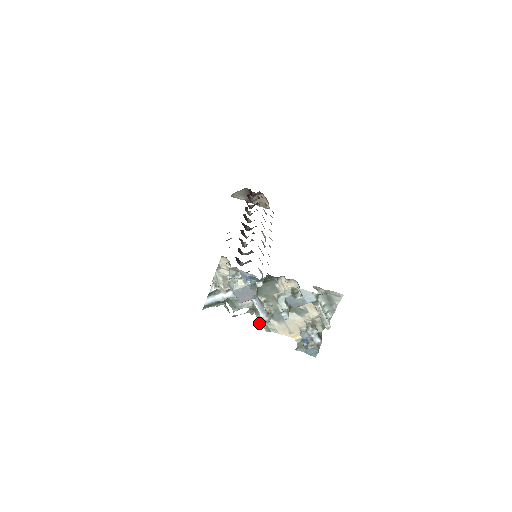
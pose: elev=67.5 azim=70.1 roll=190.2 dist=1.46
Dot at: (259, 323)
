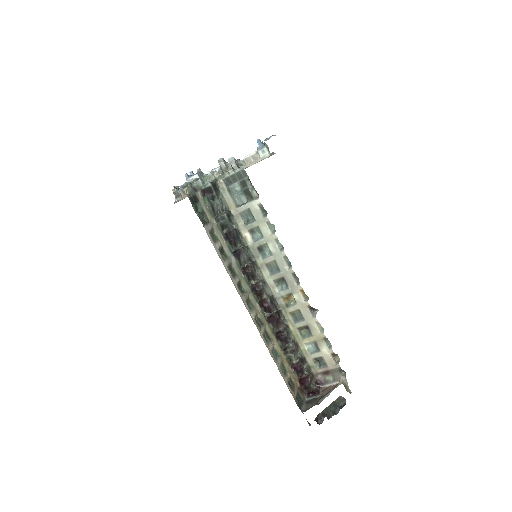
Dot at: (218, 161)
